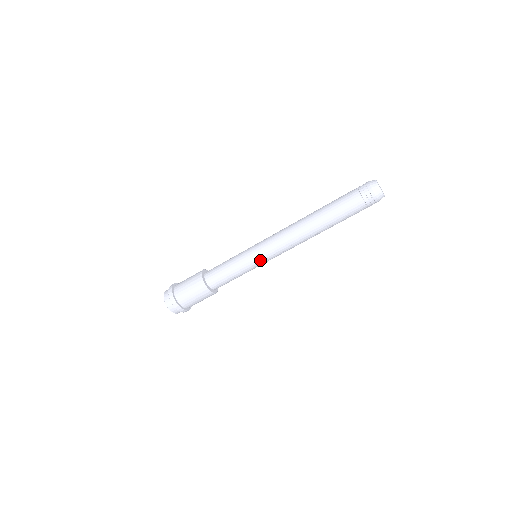
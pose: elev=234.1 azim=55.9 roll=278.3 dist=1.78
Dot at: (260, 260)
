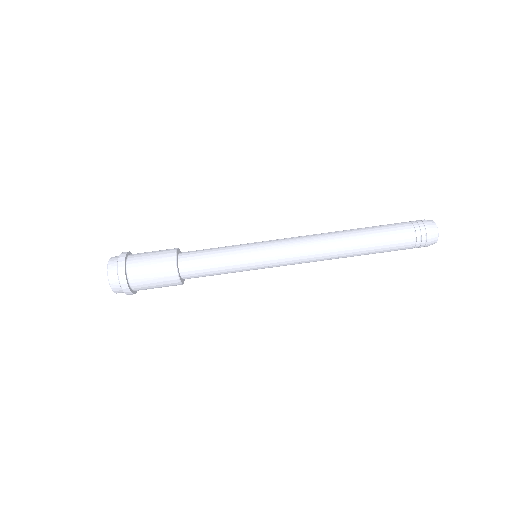
Dot at: (263, 265)
